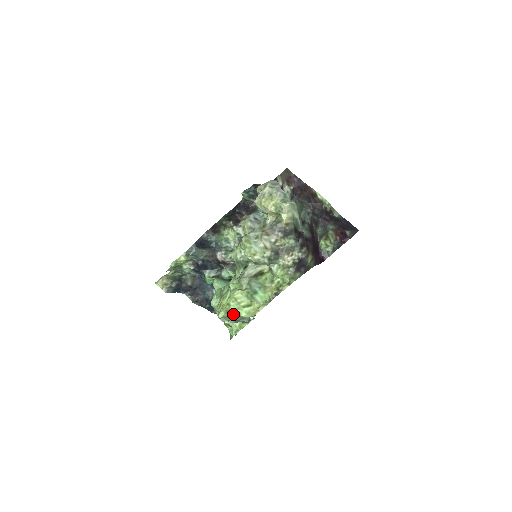
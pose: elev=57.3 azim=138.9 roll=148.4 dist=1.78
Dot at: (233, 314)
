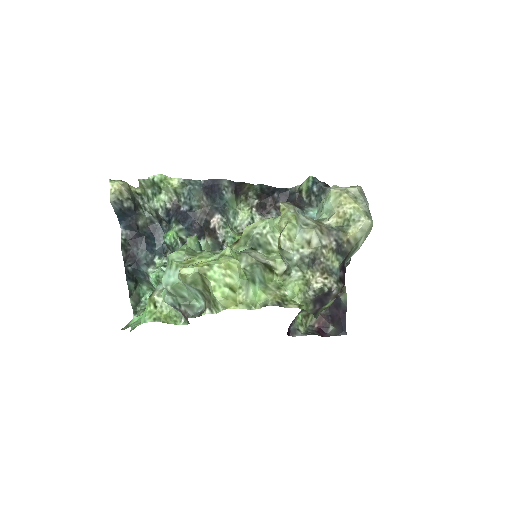
Dot at: (185, 290)
